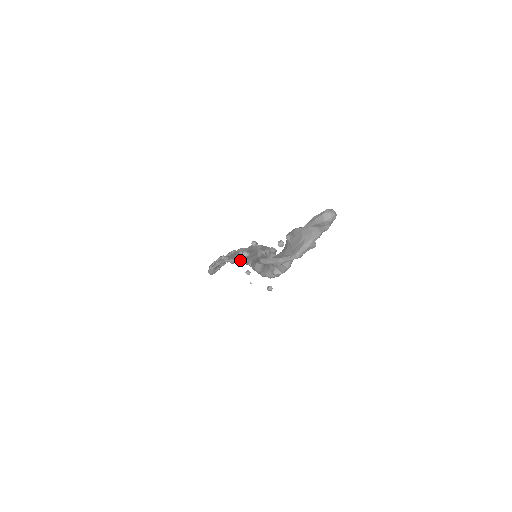
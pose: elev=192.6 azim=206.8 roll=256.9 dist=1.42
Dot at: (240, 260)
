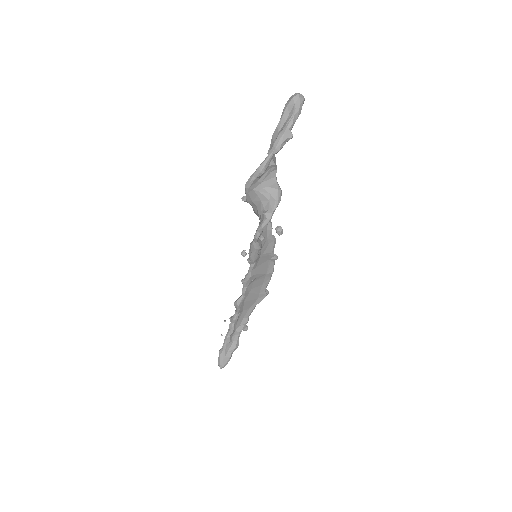
Dot at: (242, 279)
